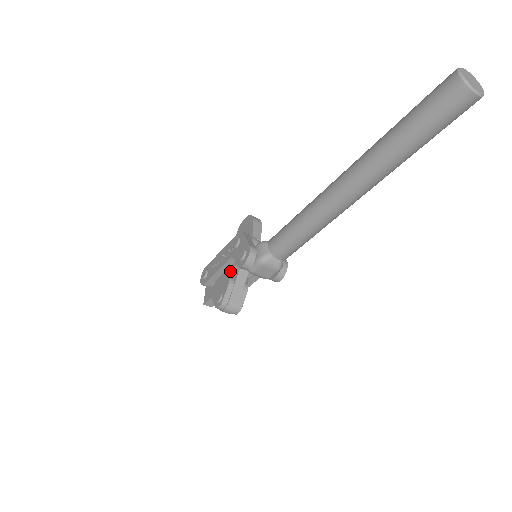
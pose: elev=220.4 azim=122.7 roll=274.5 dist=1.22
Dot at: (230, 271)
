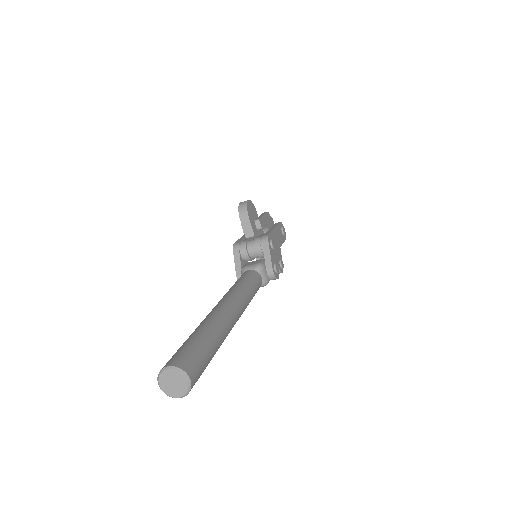
Dot at: occluded
